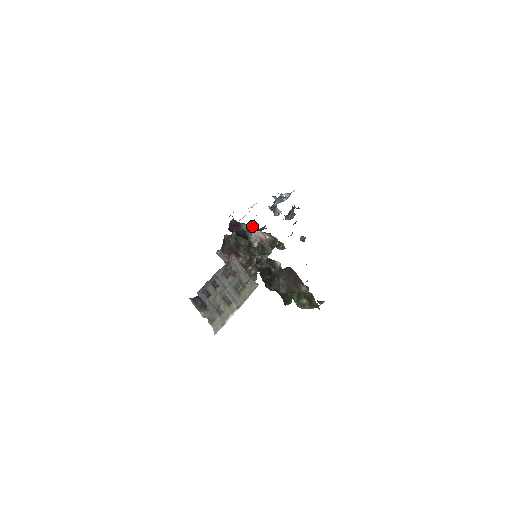
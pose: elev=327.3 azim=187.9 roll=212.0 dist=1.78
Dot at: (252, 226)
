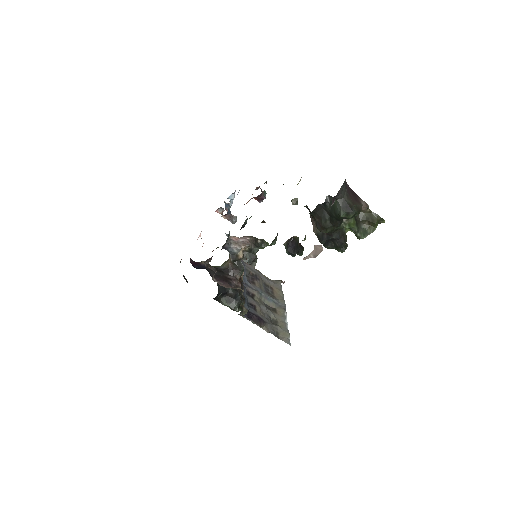
Dot at: (229, 232)
